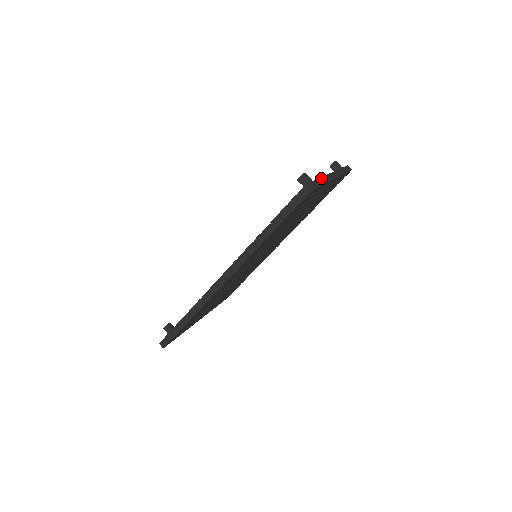
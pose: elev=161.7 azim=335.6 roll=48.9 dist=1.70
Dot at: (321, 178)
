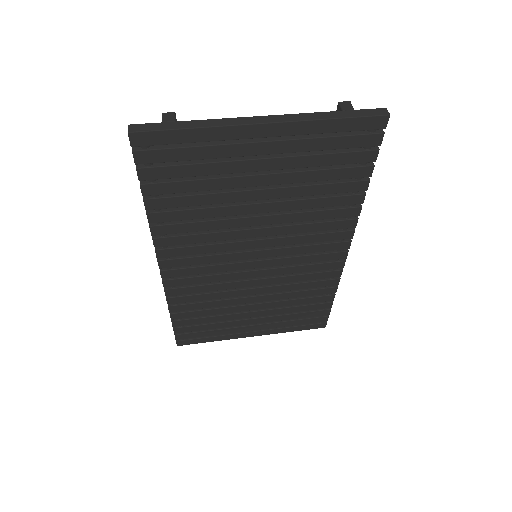
Dot at: (208, 120)
